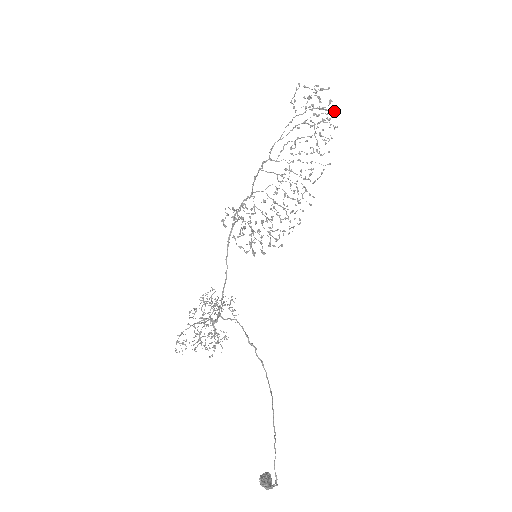
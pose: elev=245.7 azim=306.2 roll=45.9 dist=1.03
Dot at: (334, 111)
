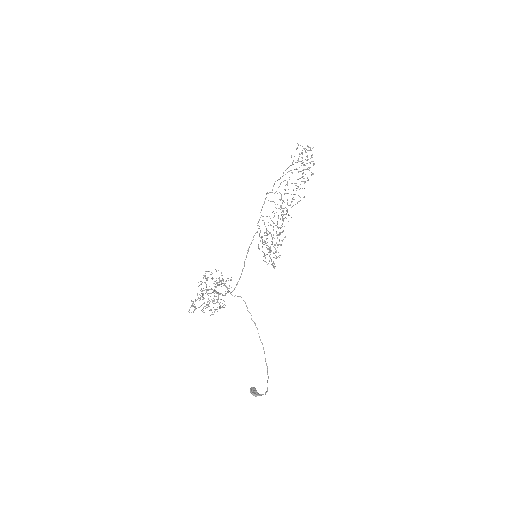
Dot at: (314, 164)
